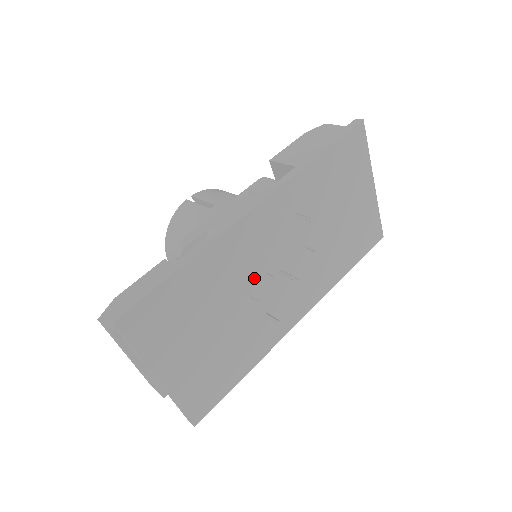
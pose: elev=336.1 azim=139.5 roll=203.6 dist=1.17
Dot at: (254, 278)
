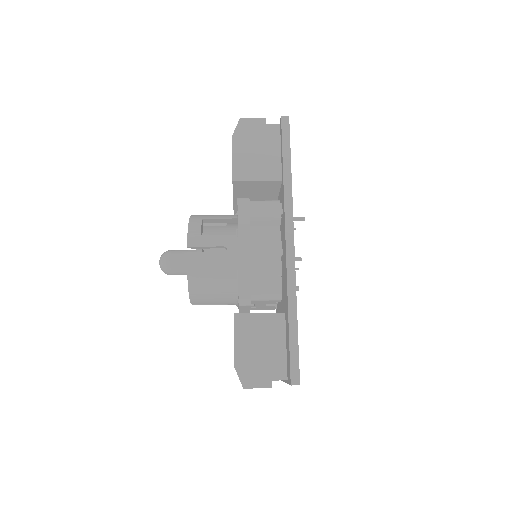
Dot at: occluded
